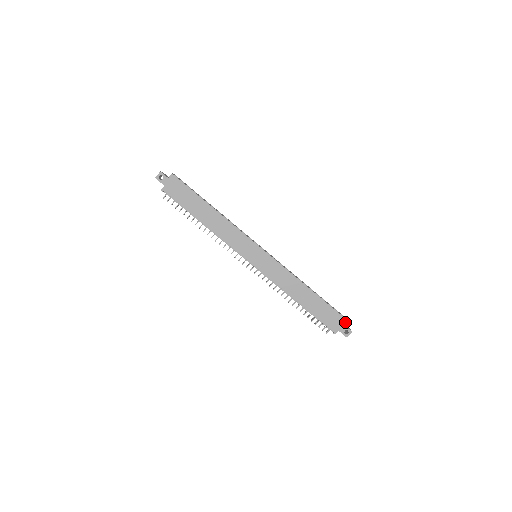
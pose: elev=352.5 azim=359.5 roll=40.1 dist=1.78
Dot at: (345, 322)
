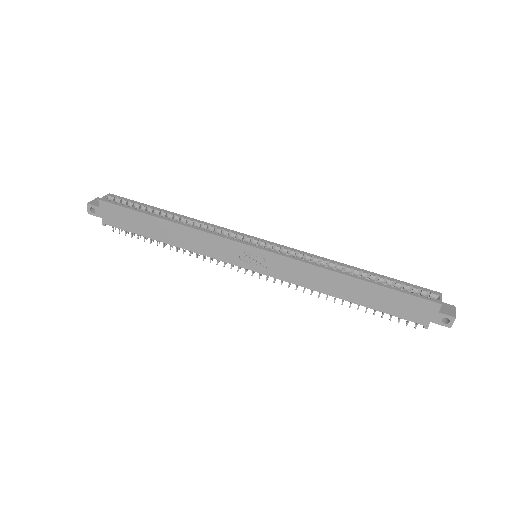
Dot at: (436, 307)
